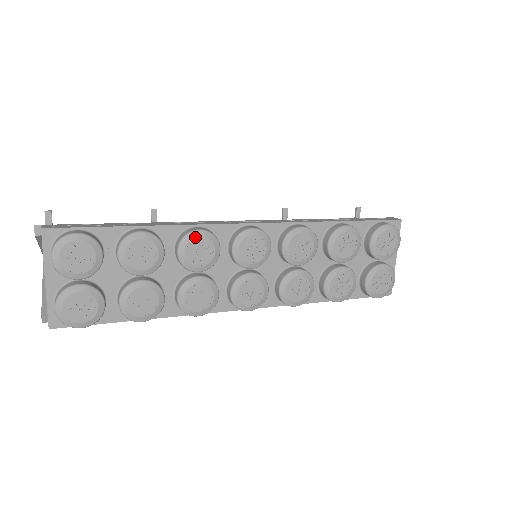
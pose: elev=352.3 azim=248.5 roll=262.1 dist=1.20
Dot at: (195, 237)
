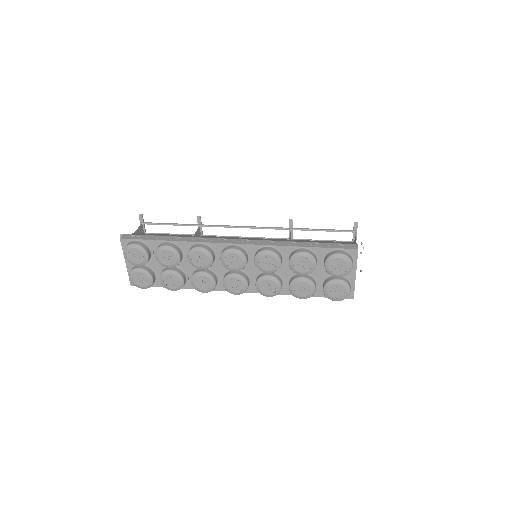
Dot at: (196, 251)
